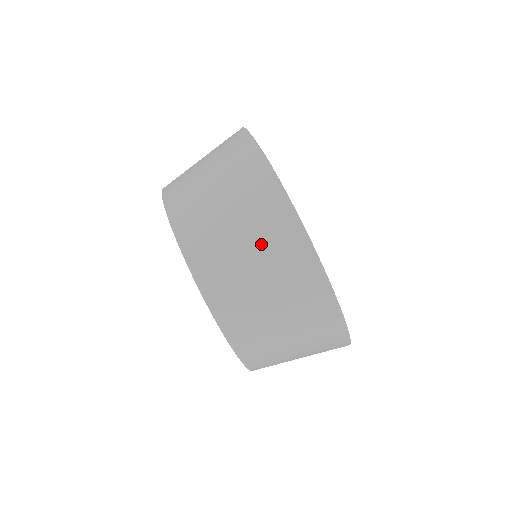
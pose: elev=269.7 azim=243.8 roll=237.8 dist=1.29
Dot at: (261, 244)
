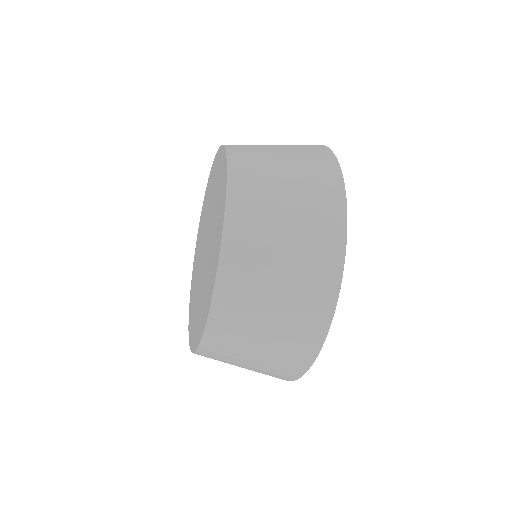
Dot at: (266, 364)
